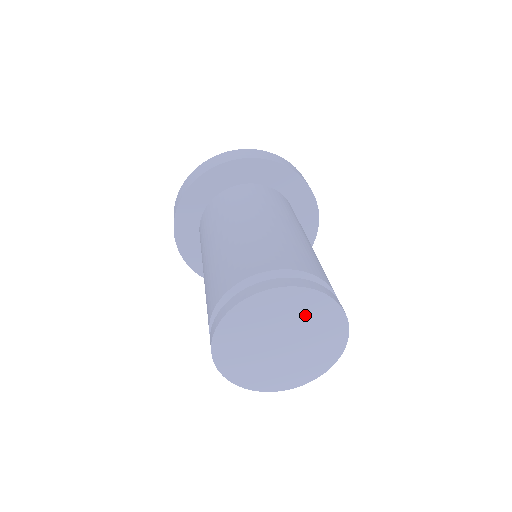
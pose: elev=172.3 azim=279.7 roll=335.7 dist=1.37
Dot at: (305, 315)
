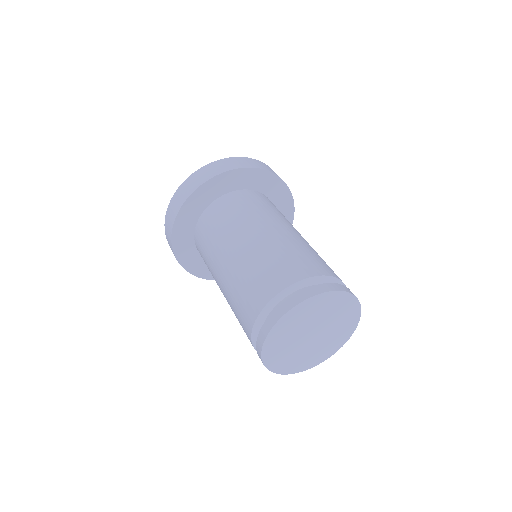
Dot at: (339, 314)
